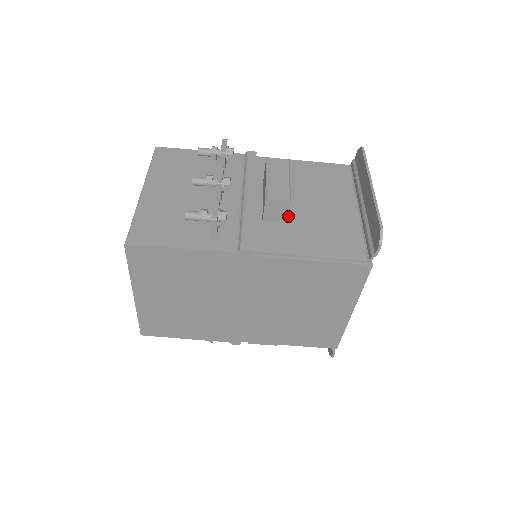
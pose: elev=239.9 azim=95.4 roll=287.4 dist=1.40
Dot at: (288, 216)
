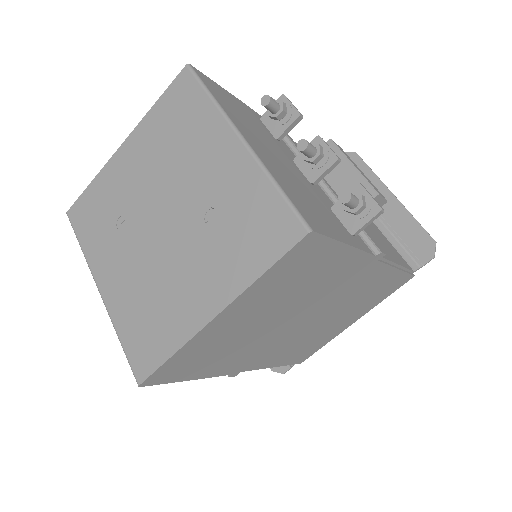
Dot at: occluded
